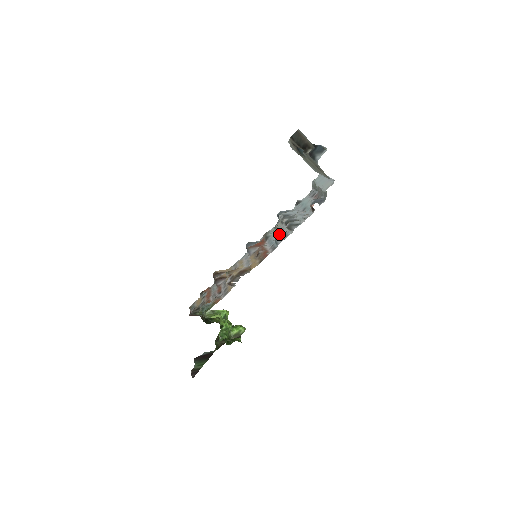
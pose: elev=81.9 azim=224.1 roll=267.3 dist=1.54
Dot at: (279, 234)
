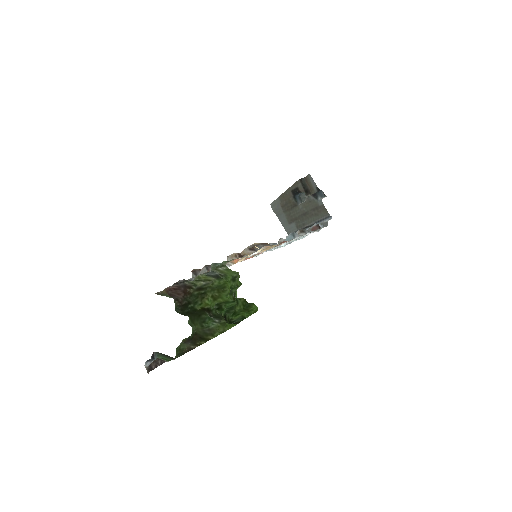
Dot at: occluded
